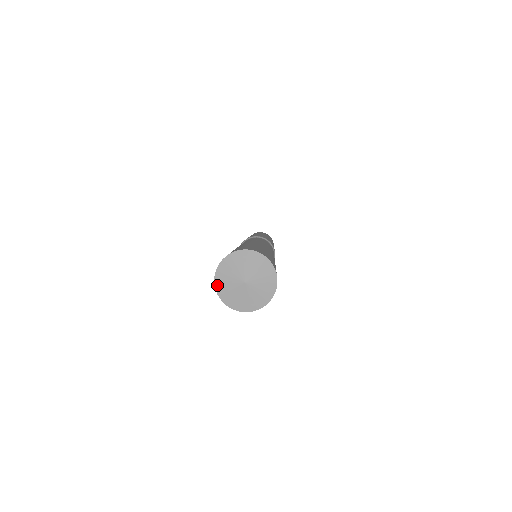
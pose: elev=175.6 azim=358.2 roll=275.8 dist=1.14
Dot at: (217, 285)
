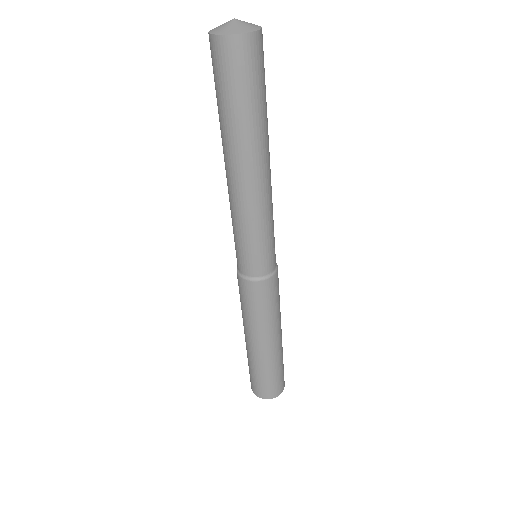
Dot at: (214, 33)
